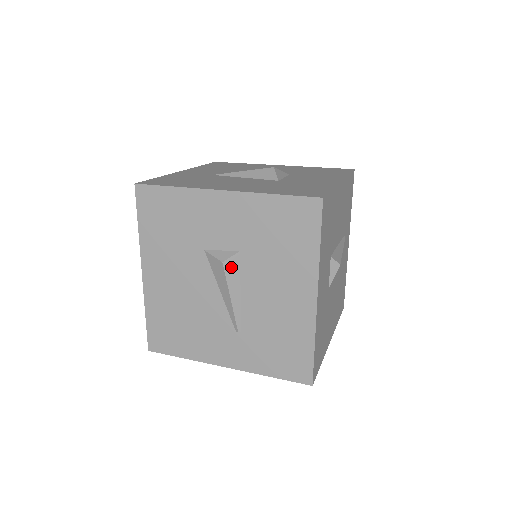
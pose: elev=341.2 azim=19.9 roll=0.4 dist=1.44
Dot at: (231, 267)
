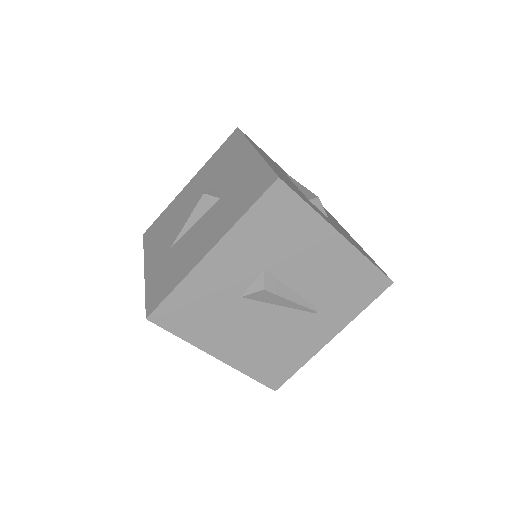
Dot at: (271, 285)
